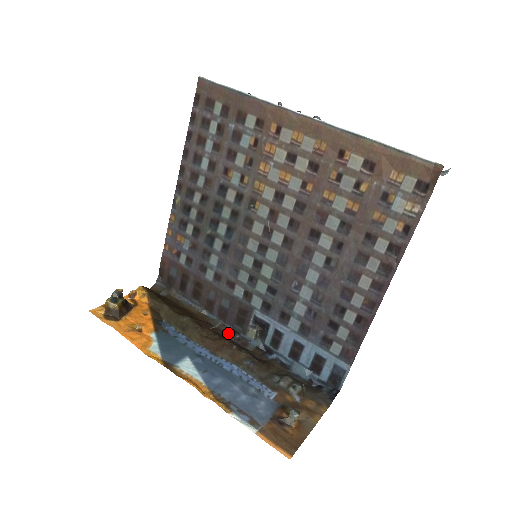
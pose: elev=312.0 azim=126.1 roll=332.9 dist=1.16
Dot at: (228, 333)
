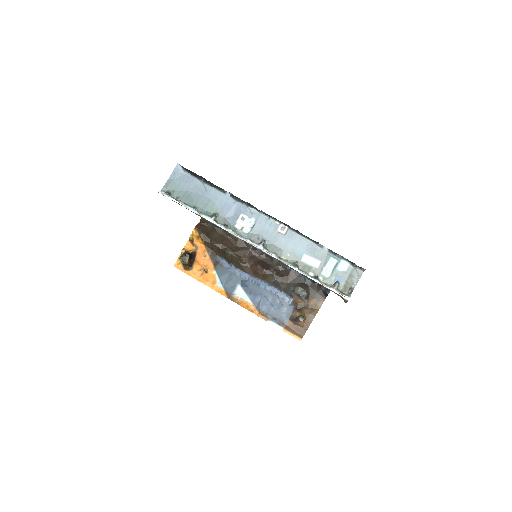
Dot at: (259, 253)
